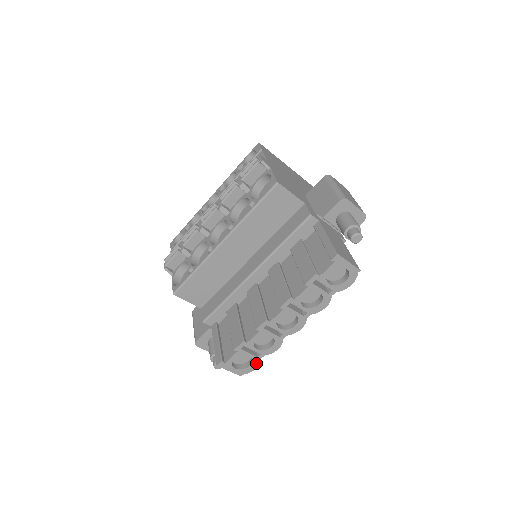
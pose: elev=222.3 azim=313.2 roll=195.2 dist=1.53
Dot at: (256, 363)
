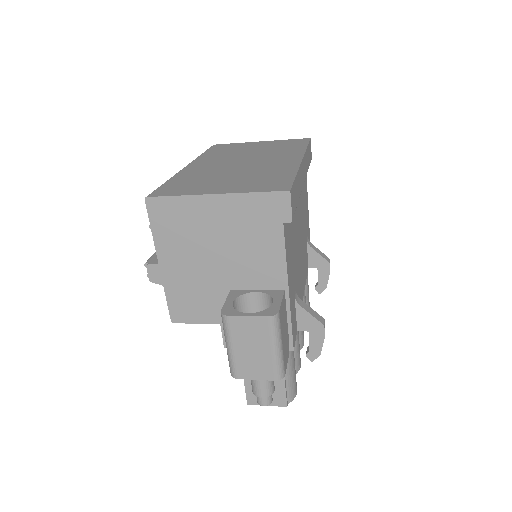
Dot at: occluded
